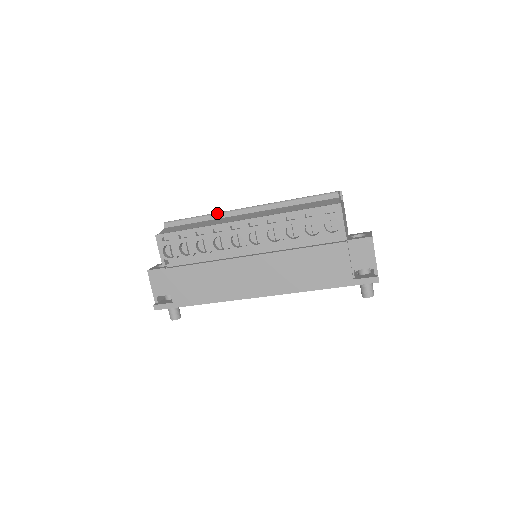
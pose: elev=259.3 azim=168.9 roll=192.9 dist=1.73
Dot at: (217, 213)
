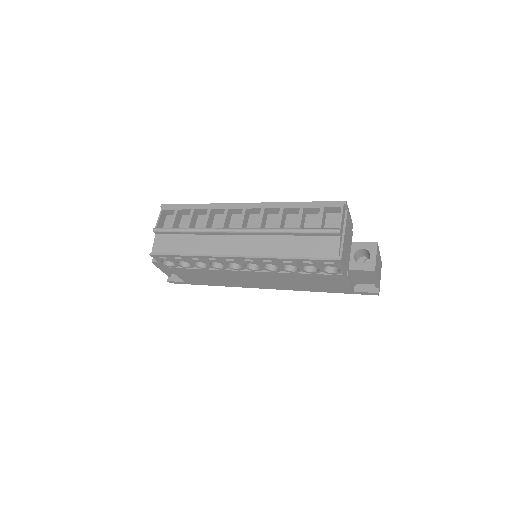
Dot at: (207, 231)
